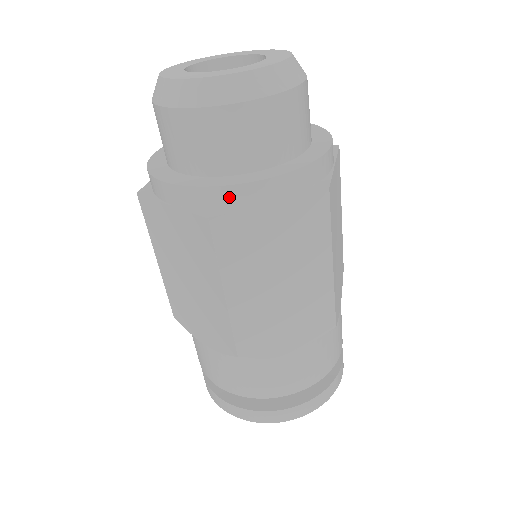
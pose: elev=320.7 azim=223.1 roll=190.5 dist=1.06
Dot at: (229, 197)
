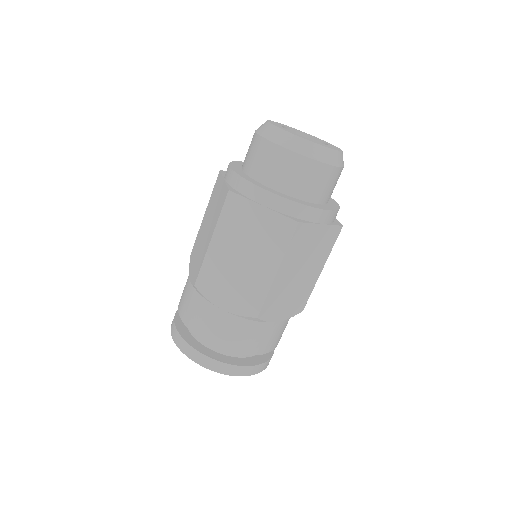
Dot at: (308, 213)
